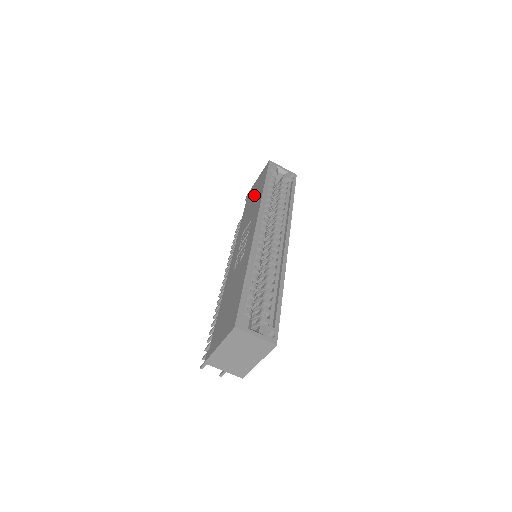
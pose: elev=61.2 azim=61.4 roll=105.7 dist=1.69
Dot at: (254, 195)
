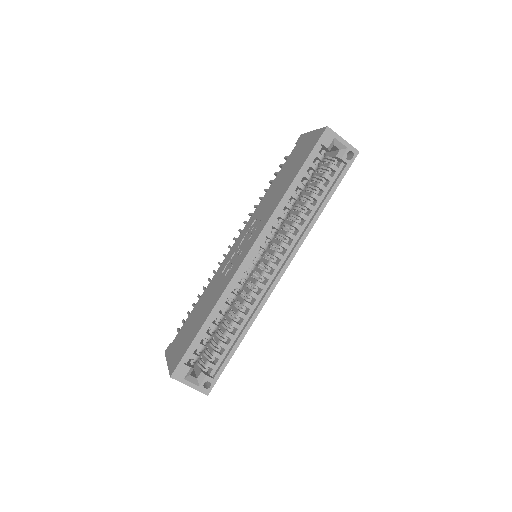
Dot at: (291, 167)
